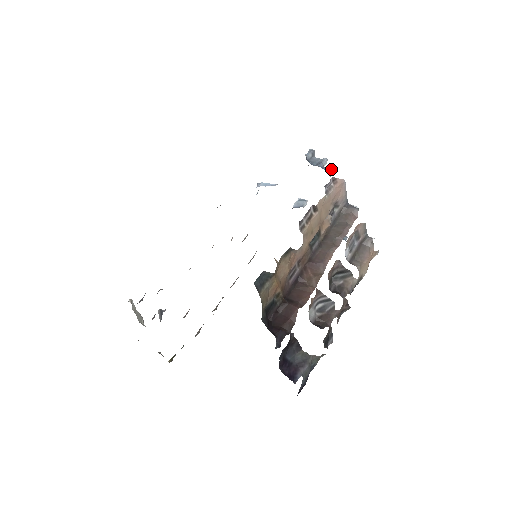
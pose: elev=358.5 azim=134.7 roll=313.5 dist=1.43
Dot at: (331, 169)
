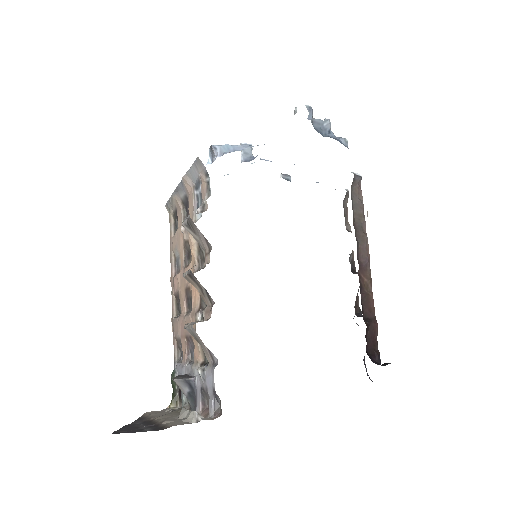
Dot at: (347, 140)
